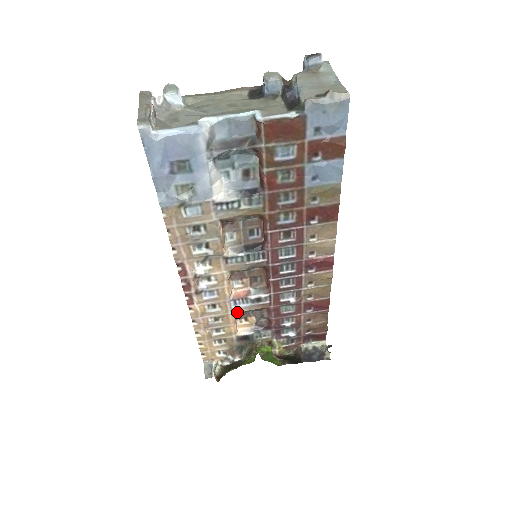
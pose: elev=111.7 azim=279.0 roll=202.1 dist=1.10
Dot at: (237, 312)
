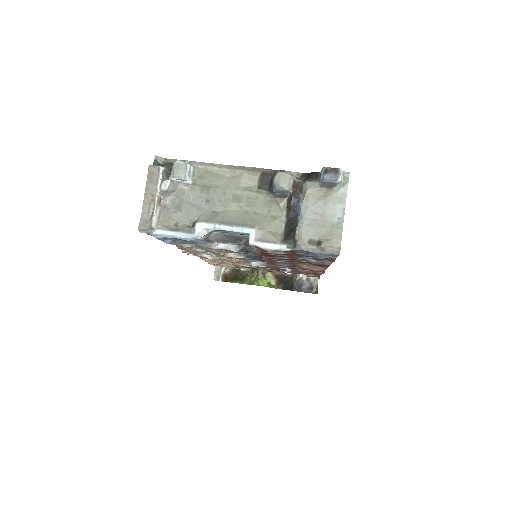
Dot at: occluded
